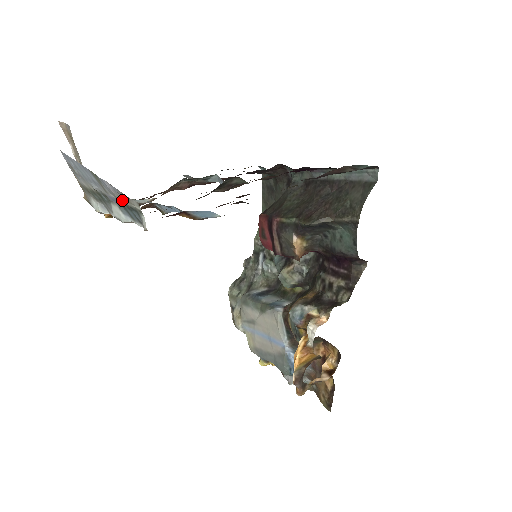
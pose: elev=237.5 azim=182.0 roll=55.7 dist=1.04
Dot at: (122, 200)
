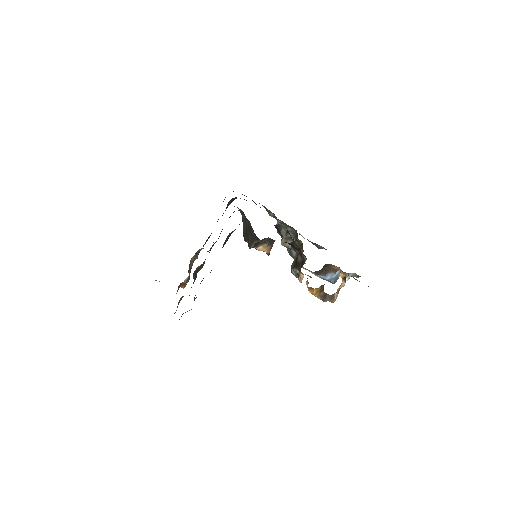
Dot at: occluded
